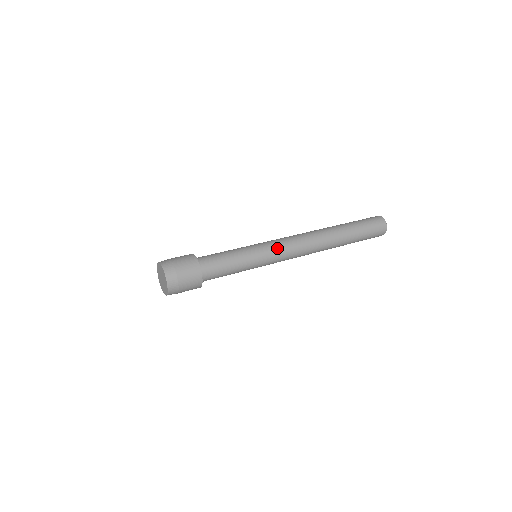
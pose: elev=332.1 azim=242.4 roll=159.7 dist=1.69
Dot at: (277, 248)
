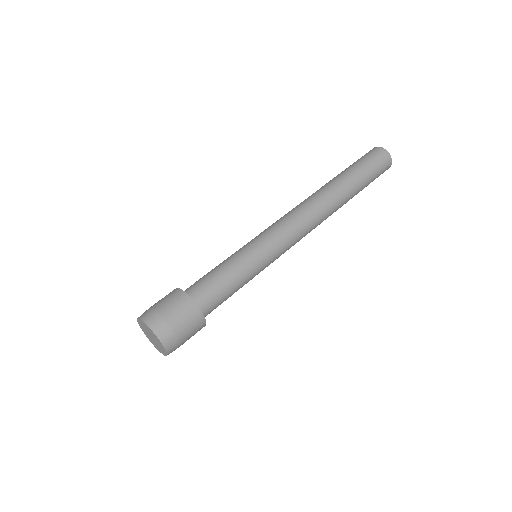
Dot at: (282, 242)
